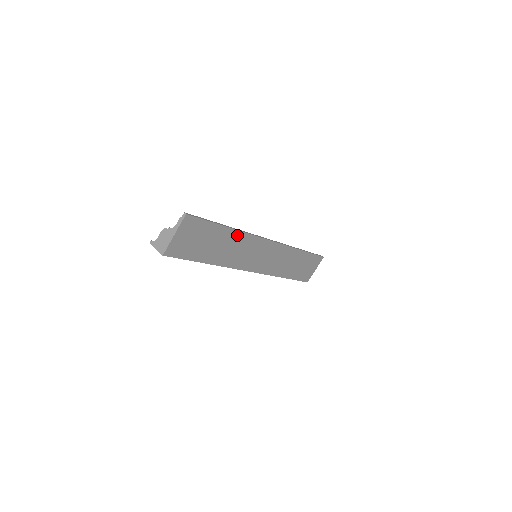
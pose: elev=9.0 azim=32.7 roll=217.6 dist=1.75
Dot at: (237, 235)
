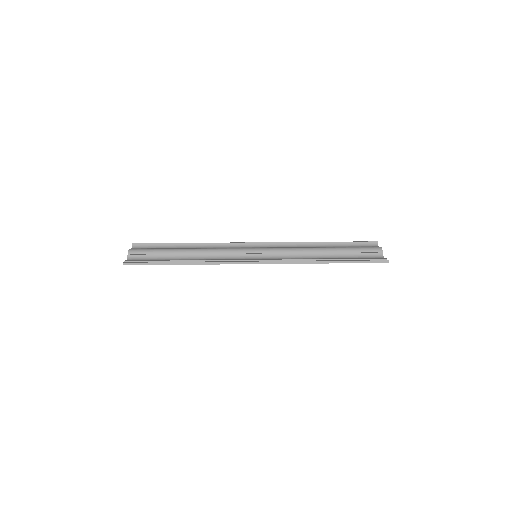
Dot at: (199, 264)
